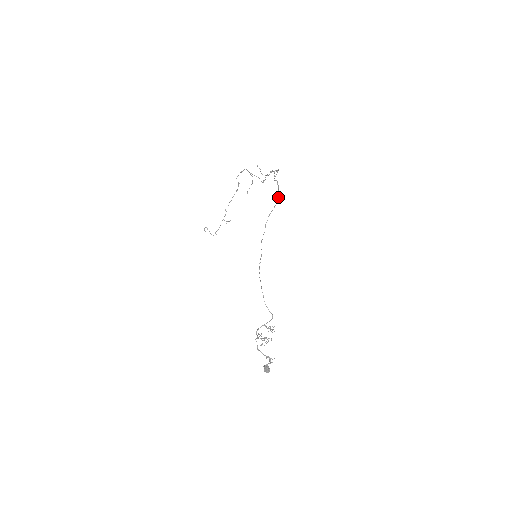
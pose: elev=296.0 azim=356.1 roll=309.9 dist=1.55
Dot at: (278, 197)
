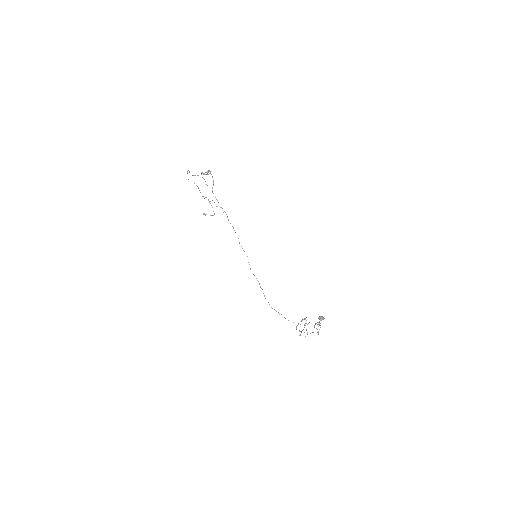
Dot at: occluded
